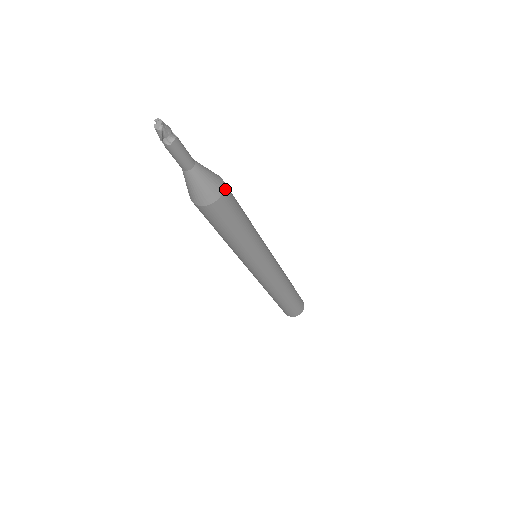
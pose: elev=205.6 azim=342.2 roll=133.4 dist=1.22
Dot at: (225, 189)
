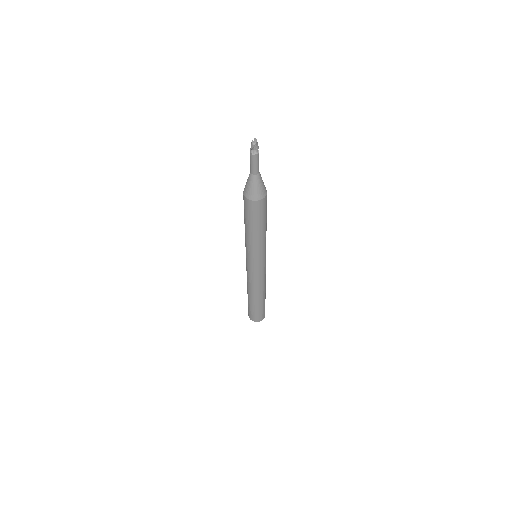
Dot at: (265, 198)
